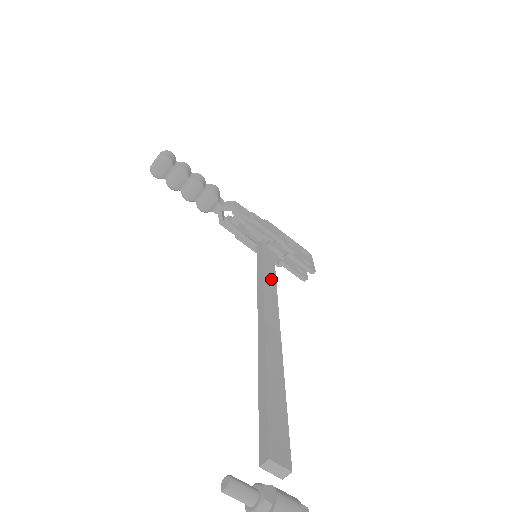
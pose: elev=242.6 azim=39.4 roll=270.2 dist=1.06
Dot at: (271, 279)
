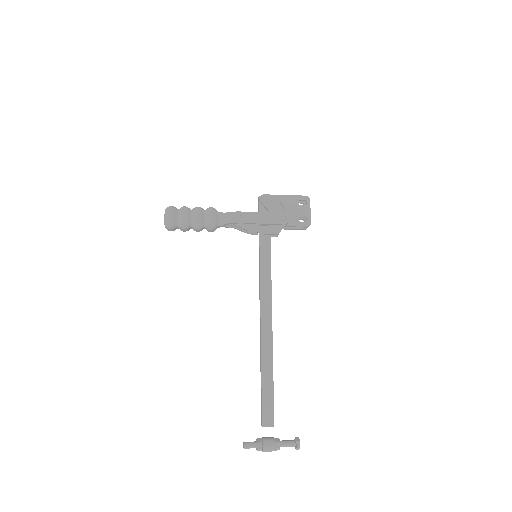
Dot at: (267, 279)
